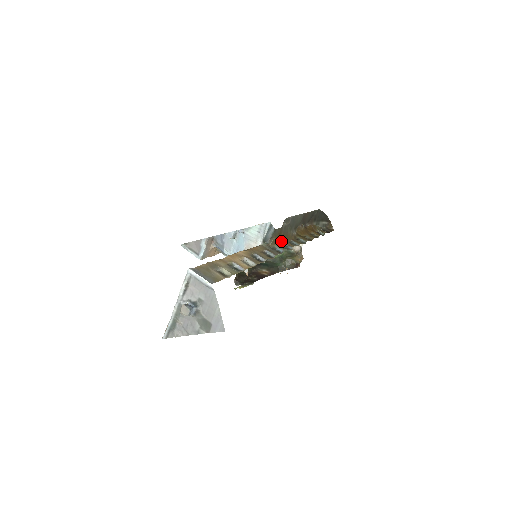
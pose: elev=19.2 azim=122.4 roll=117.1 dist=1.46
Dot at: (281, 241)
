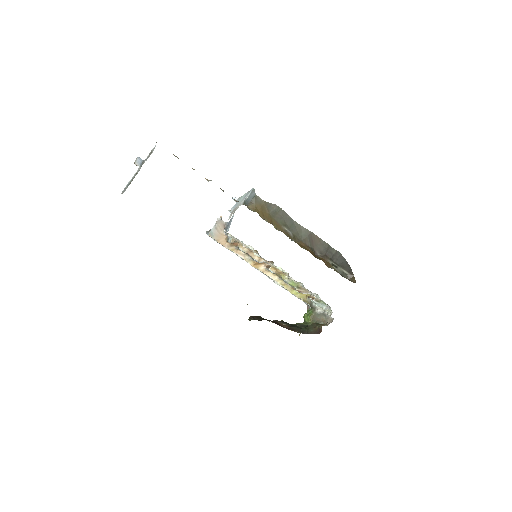
Dot at: (265, 218)
